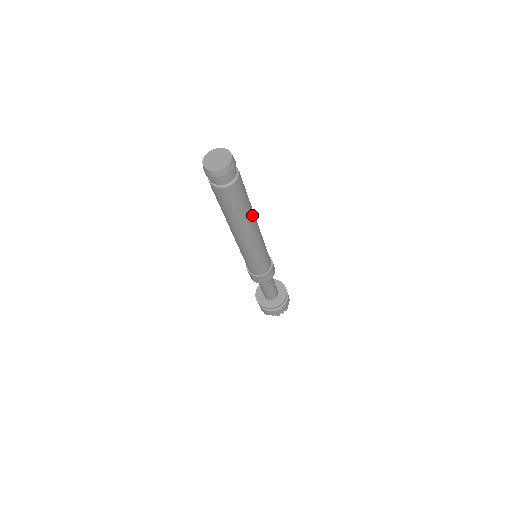
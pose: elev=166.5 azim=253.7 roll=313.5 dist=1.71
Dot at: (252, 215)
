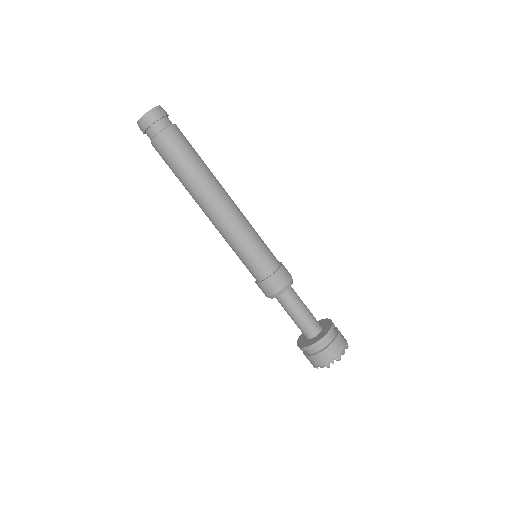
Dot at: (209, 181)
